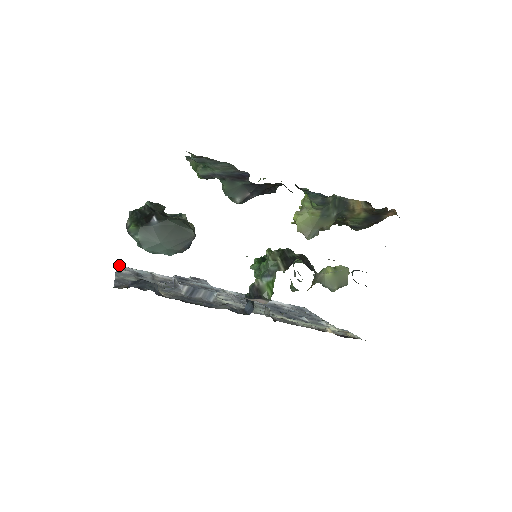
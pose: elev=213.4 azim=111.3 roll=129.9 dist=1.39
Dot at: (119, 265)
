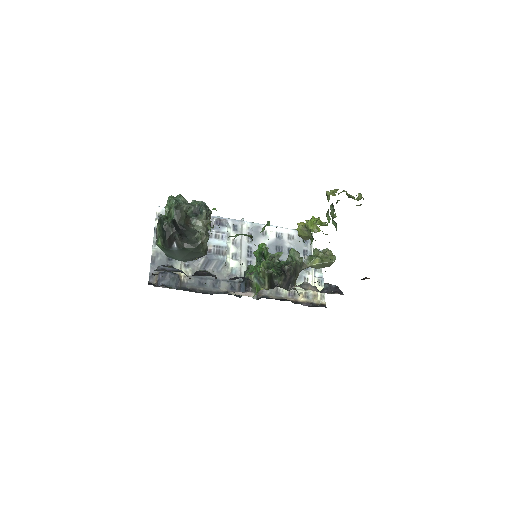
Dot at: (159, 207)
